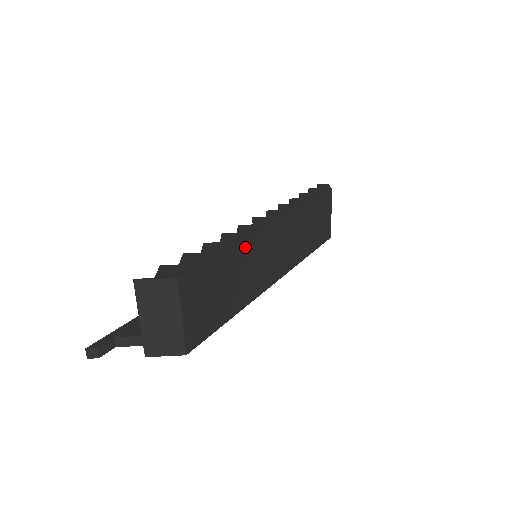
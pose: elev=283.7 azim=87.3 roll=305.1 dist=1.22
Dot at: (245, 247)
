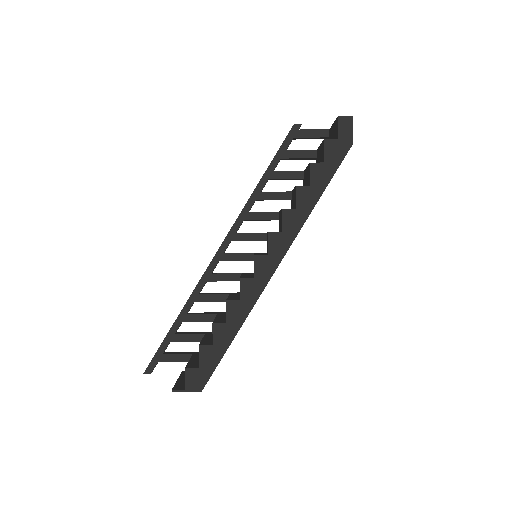
Dot at: occluded
